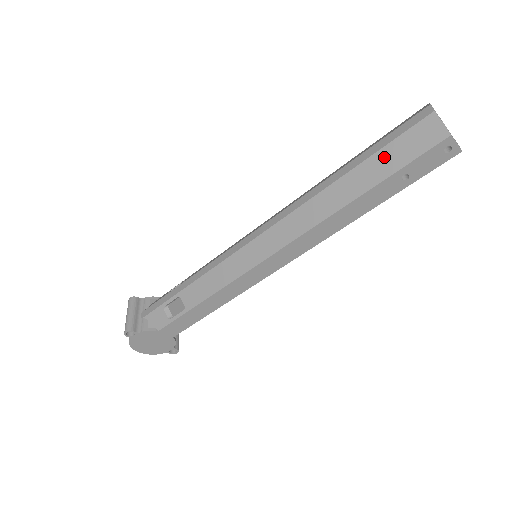
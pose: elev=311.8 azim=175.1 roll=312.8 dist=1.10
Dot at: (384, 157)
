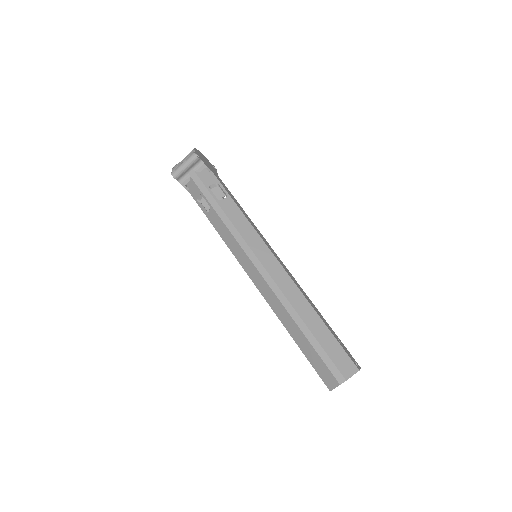
Dot at: (314, 355)
